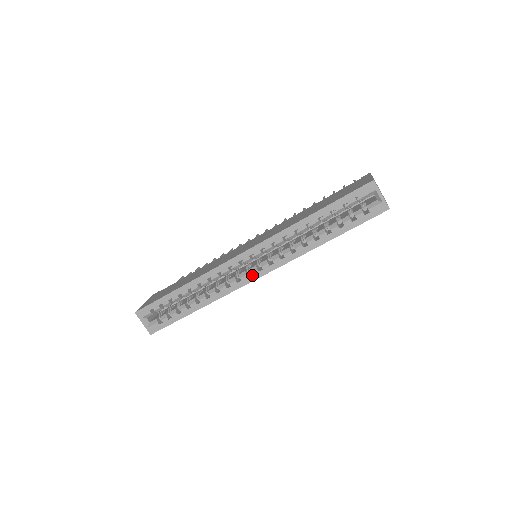
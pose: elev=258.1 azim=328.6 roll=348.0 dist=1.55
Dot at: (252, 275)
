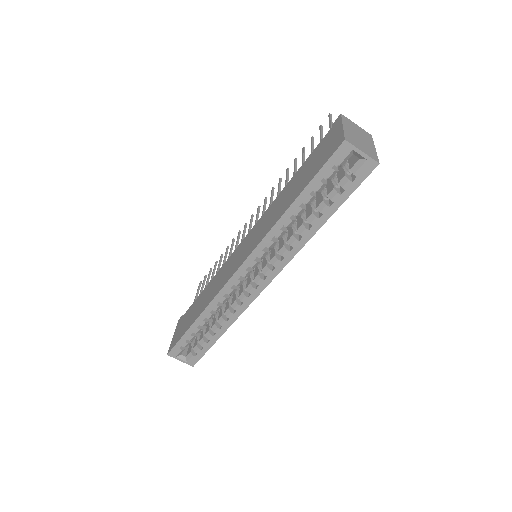
Dot at: (259, 286)
